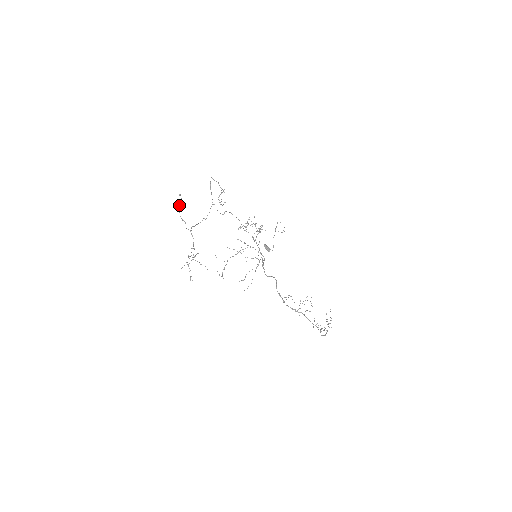
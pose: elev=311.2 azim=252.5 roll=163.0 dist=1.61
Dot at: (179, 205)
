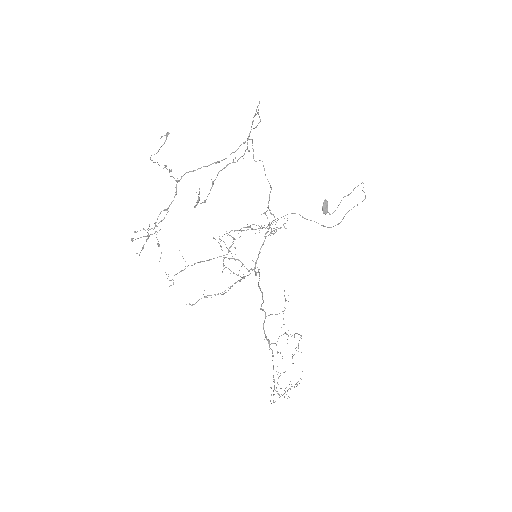
Dot at: (154, 154)
